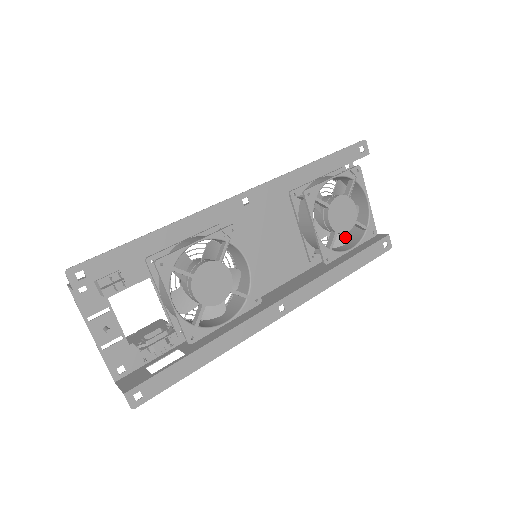
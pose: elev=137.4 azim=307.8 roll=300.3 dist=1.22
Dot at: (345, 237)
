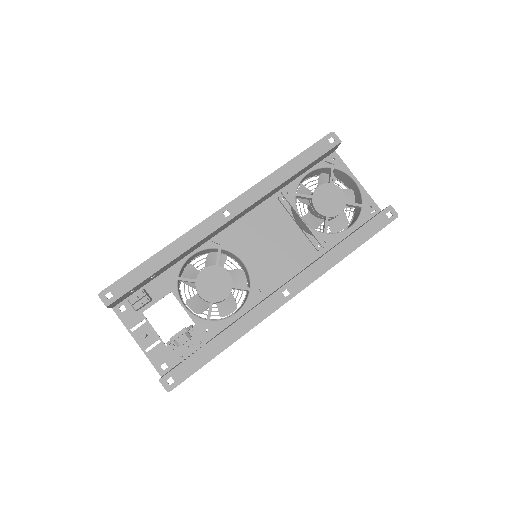
Dot at: (345, 220)
